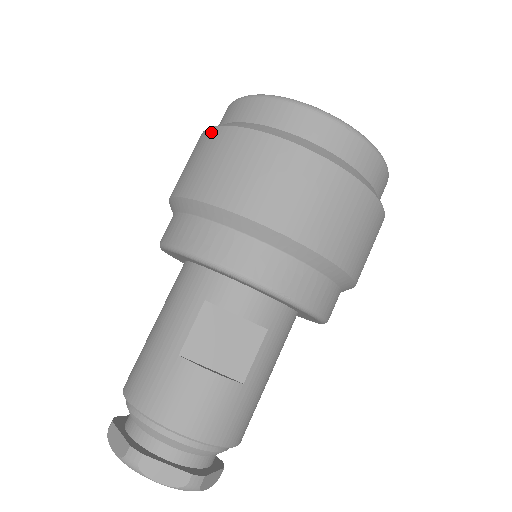
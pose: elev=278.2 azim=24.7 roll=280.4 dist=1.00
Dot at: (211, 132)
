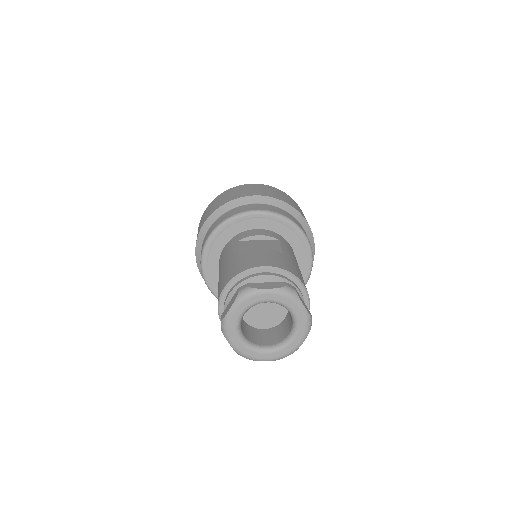
Dot at: occluded
